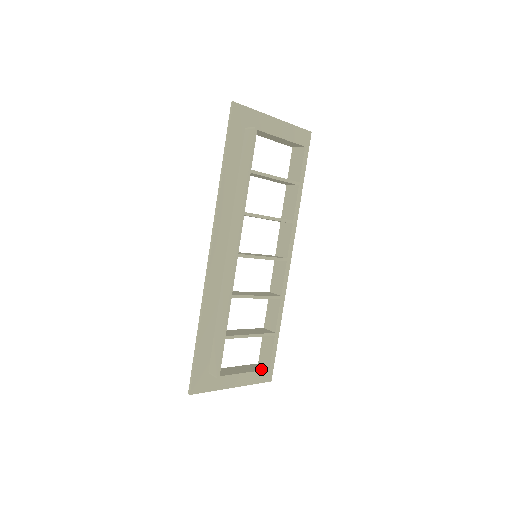
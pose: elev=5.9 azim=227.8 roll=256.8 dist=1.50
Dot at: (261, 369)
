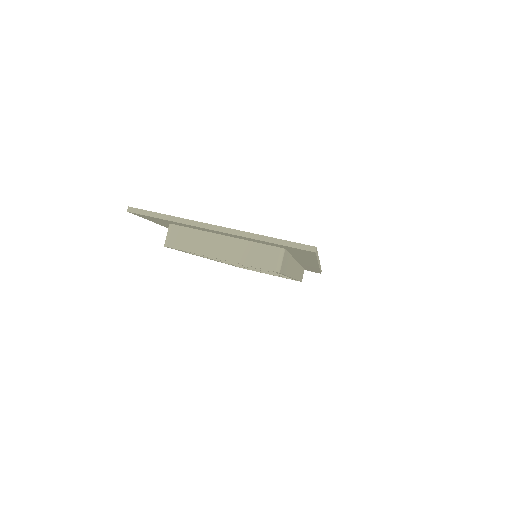
Dot at: occluded
